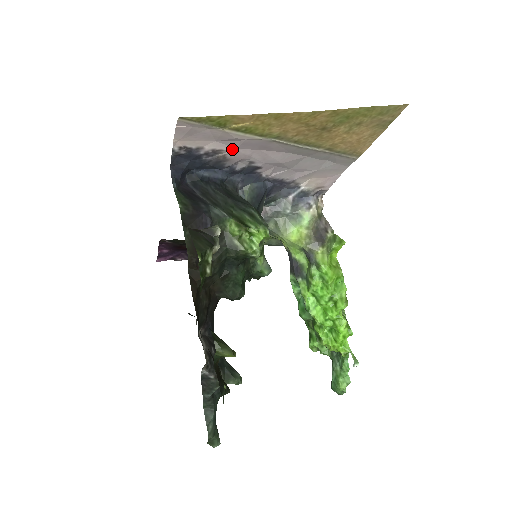
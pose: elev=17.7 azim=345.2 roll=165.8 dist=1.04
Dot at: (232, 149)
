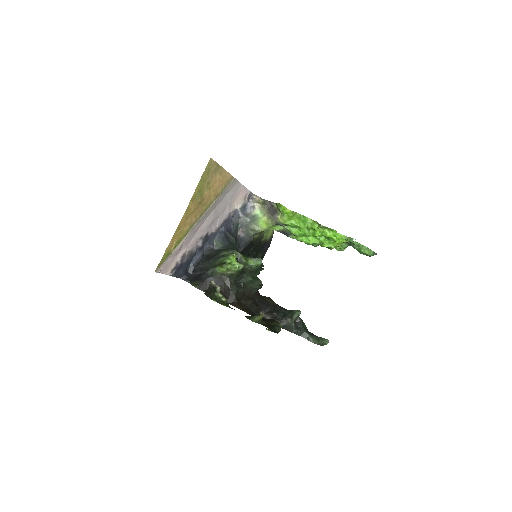
Dot at: (187, 248)
